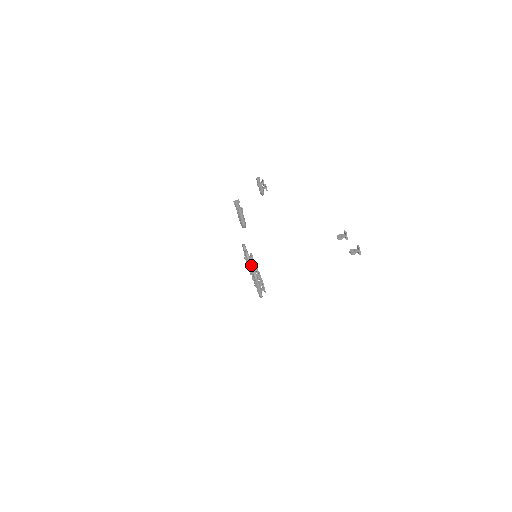
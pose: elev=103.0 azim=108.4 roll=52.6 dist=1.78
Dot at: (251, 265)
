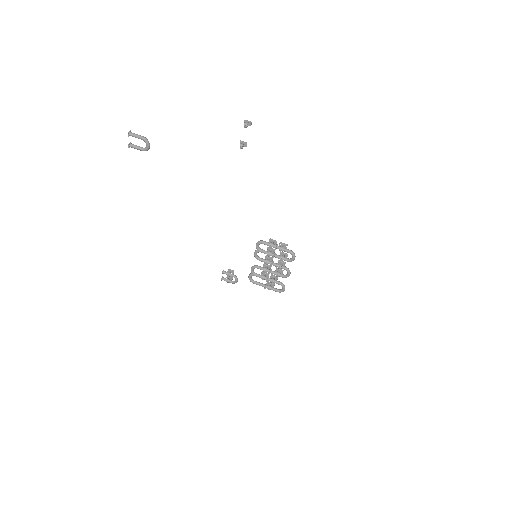
Dot at: (254, 252)
